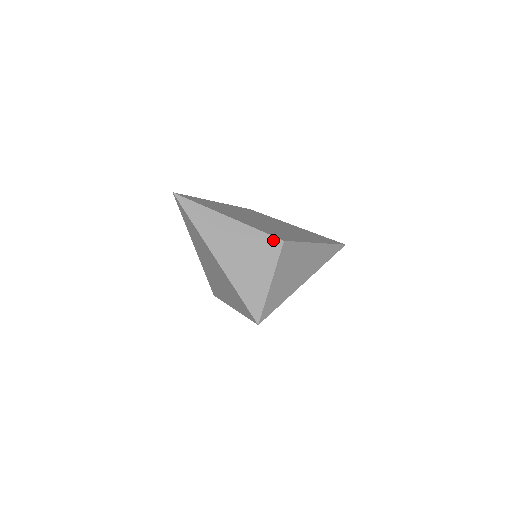
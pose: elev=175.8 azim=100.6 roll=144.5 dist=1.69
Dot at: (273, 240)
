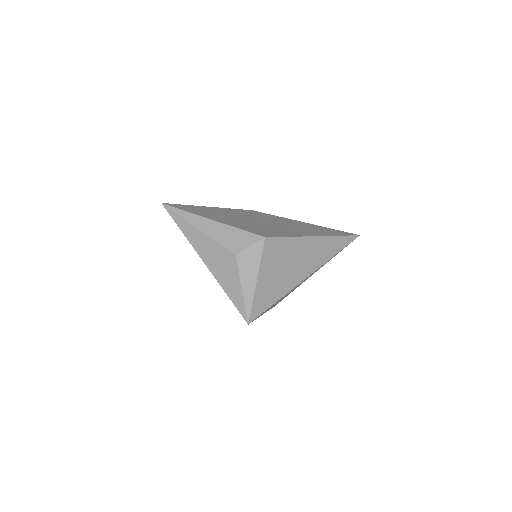
Dot at: (254, 238)
